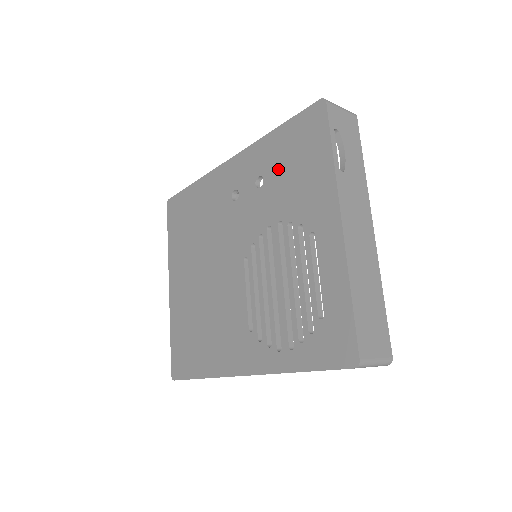
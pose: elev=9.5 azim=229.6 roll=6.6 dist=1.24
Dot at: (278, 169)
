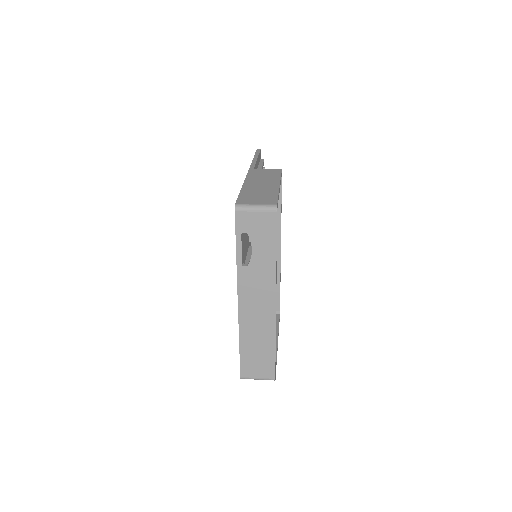
Dot at: occluded
